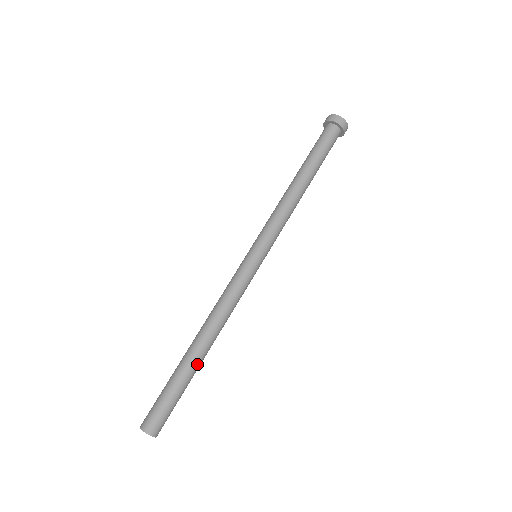
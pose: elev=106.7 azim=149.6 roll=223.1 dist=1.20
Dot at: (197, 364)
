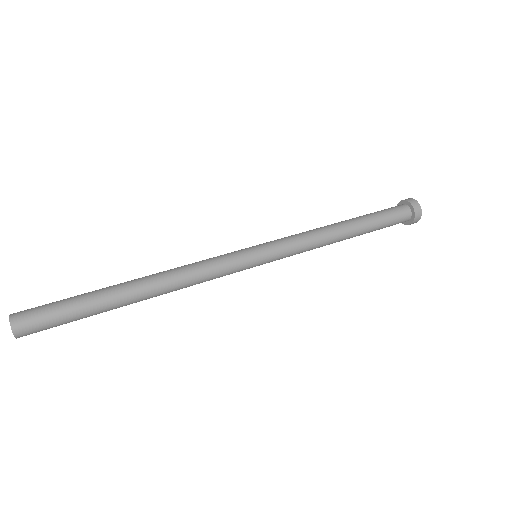
Dot at: (120, 303)
